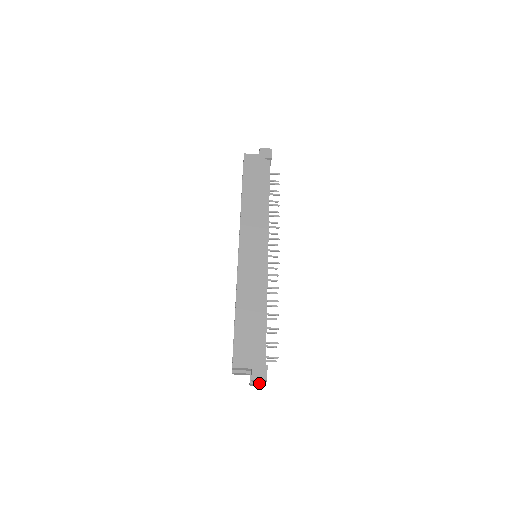
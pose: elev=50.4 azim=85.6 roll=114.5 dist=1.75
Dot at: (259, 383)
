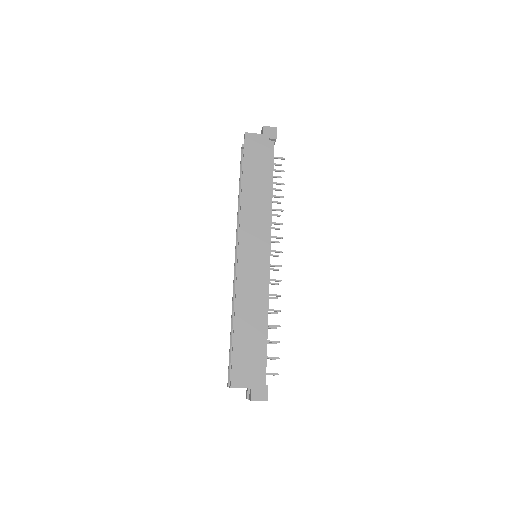
Dot at: occluded
